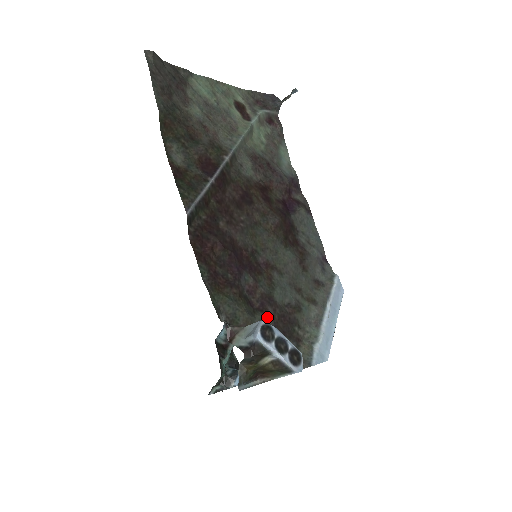
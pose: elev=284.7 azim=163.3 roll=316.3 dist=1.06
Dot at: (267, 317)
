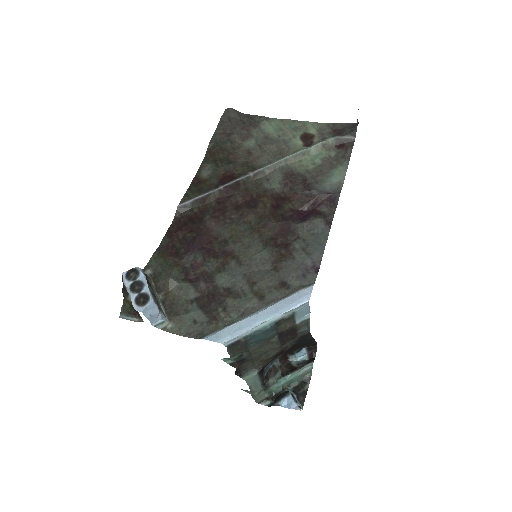
Dot at: (194, 288)
